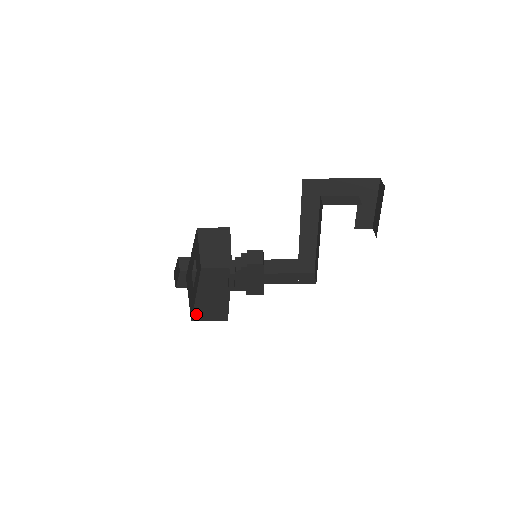
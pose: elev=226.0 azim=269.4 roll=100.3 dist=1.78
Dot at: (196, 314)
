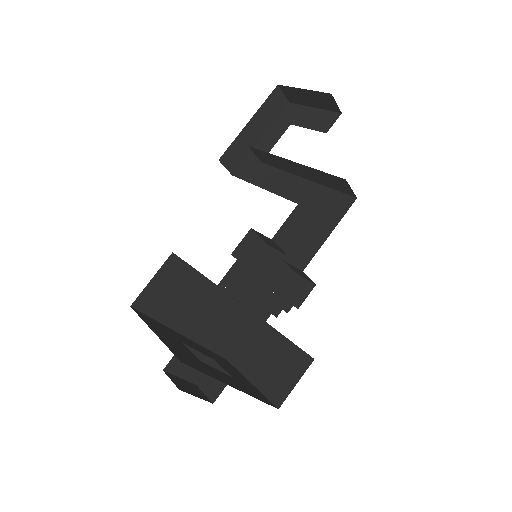
Dot at: occluded
